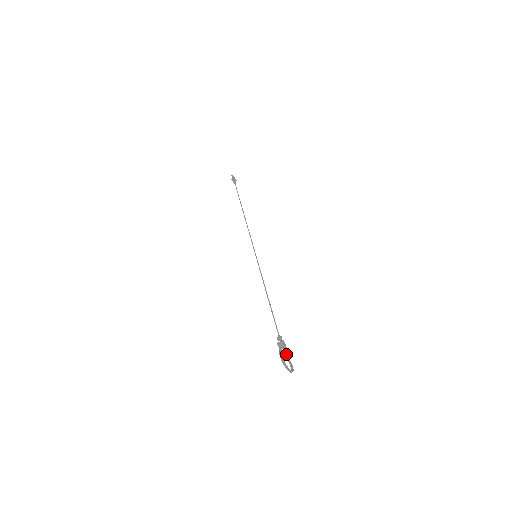
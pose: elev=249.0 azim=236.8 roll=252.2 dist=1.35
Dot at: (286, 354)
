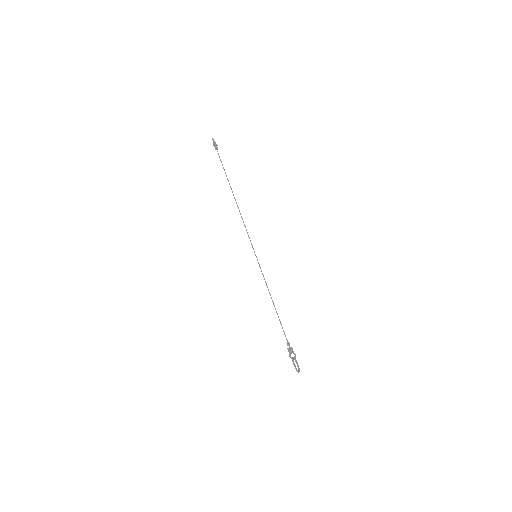
Dot at: (294, 357)
